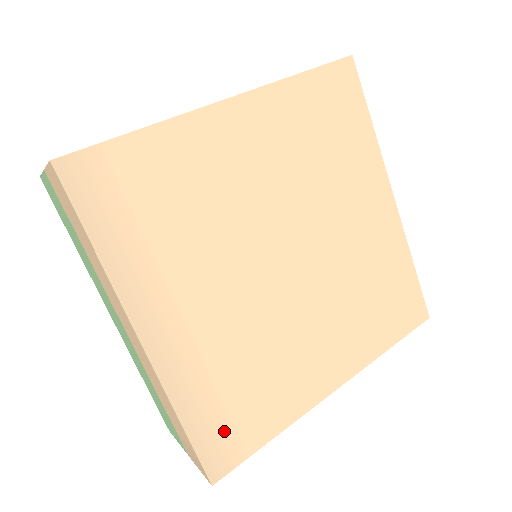
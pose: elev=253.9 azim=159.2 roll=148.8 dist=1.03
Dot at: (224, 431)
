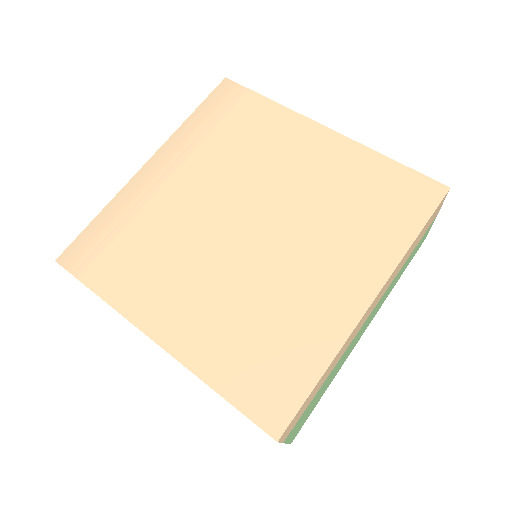
Dot at: (98, 248)
